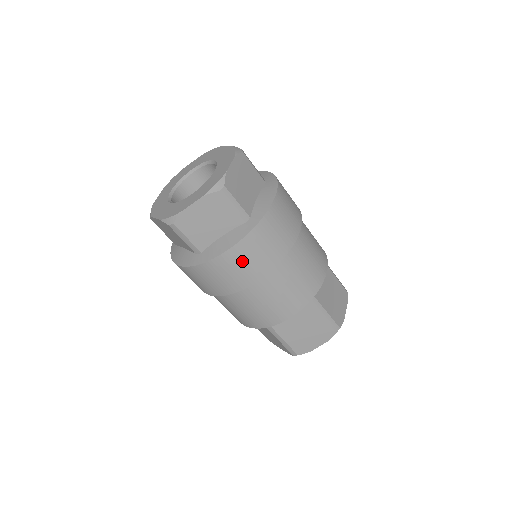
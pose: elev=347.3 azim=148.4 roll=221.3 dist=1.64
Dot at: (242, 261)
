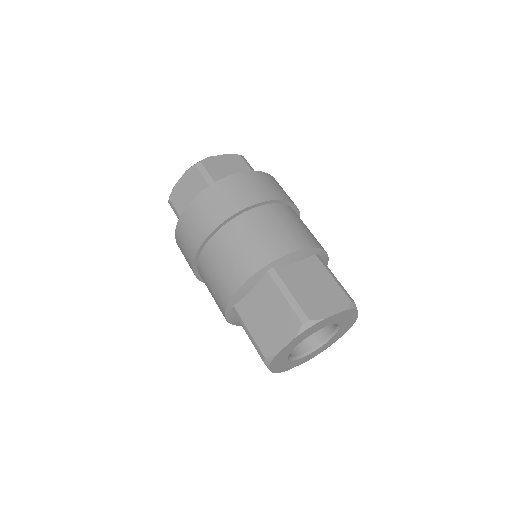
Dot at: (197, 215)
